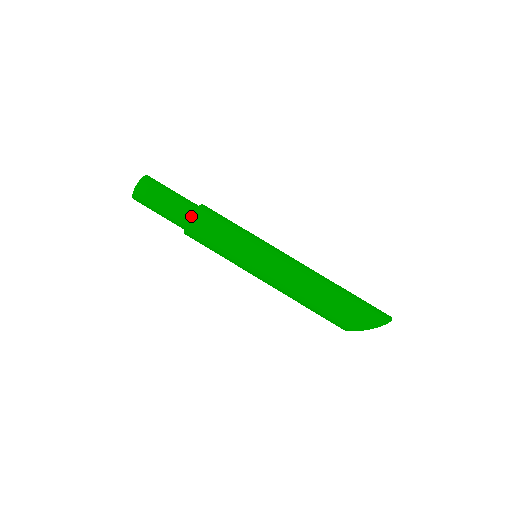
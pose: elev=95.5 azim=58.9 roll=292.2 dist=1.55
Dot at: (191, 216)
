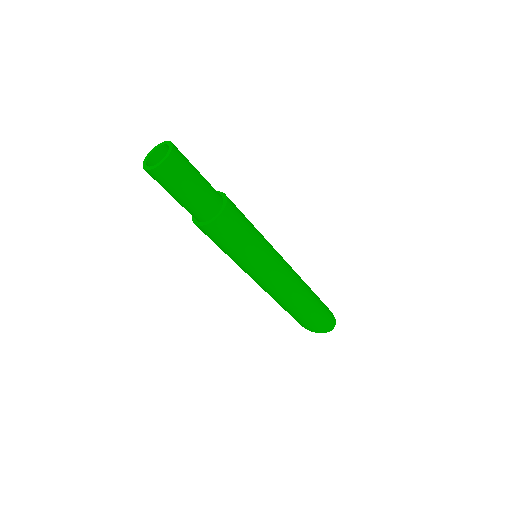
Dot at: (208, 224)
